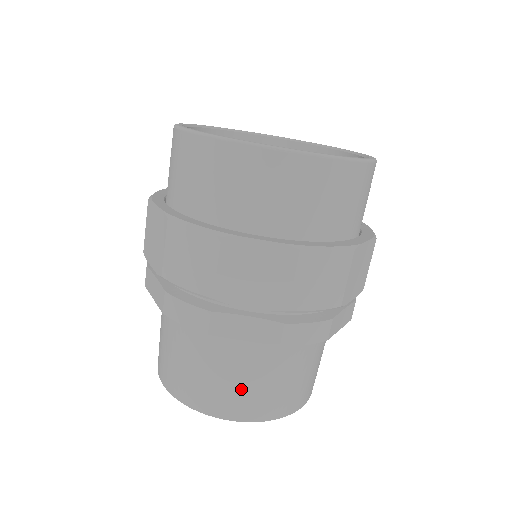
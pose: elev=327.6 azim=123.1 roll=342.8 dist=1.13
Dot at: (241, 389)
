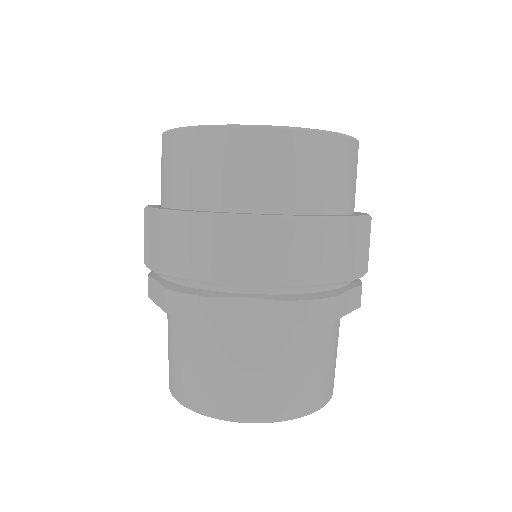
Dot at: (253, 384)
